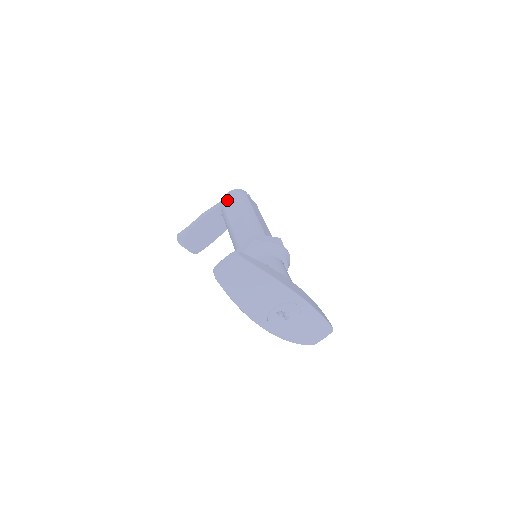
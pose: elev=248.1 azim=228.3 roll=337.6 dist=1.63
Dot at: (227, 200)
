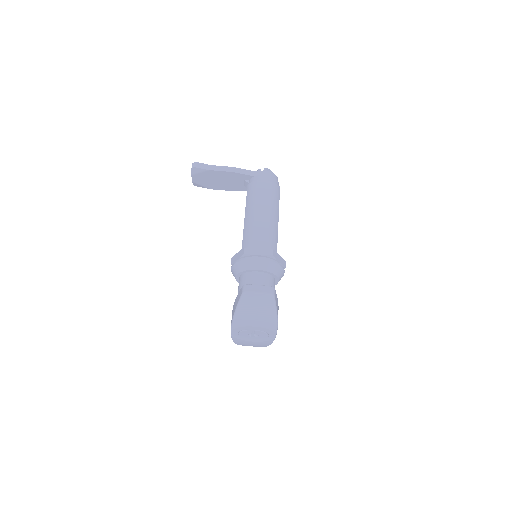
Dot at: (263, 180)
